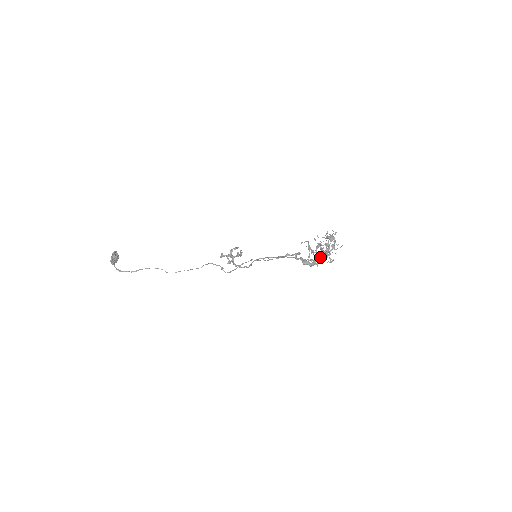
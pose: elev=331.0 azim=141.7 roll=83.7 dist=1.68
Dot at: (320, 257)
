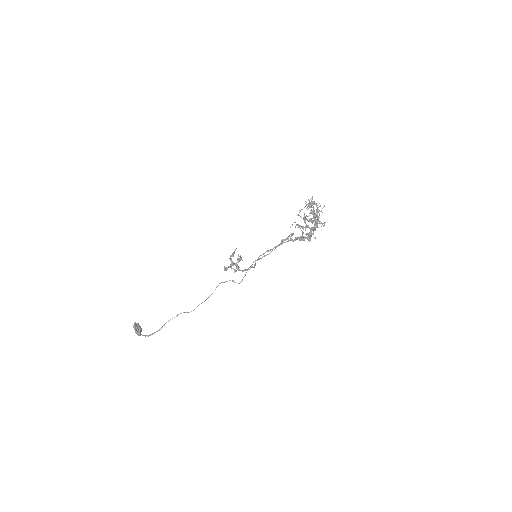
Dot at: (312, 228)
